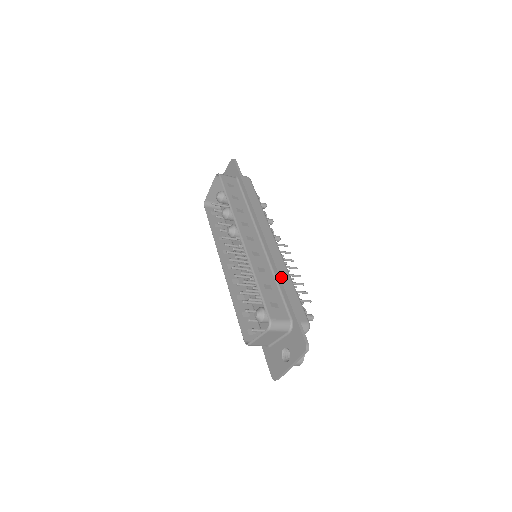
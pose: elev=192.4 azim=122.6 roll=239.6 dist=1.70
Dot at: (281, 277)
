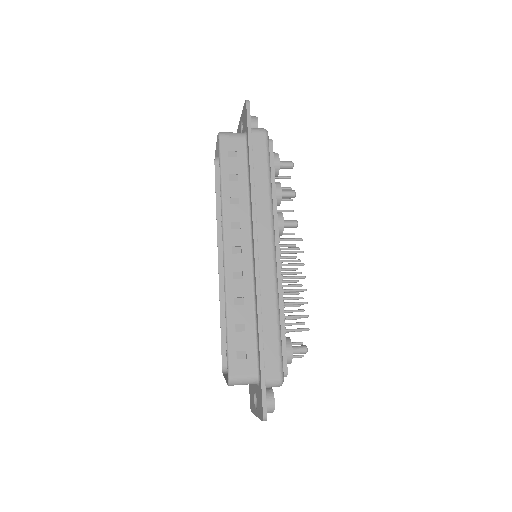
Dot at: (259, 316)
